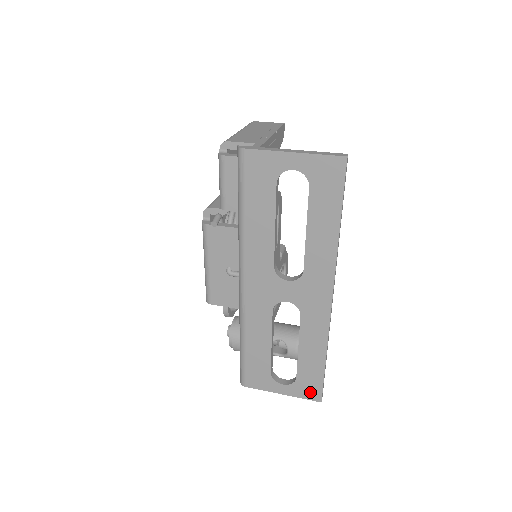
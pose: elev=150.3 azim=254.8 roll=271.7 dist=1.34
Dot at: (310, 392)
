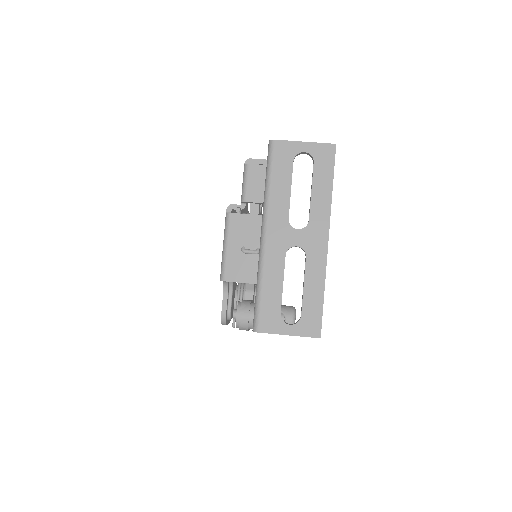
Dot at: (312, 329)
